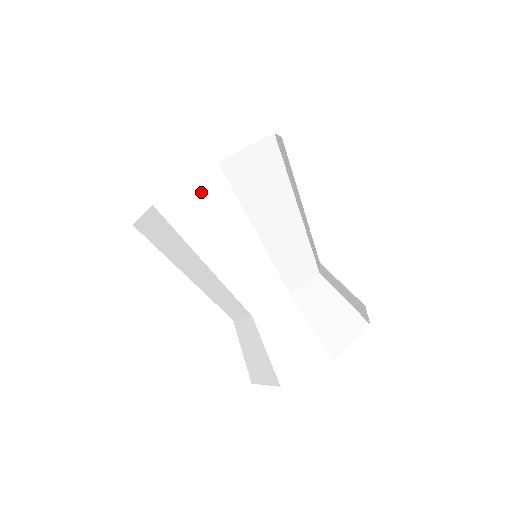
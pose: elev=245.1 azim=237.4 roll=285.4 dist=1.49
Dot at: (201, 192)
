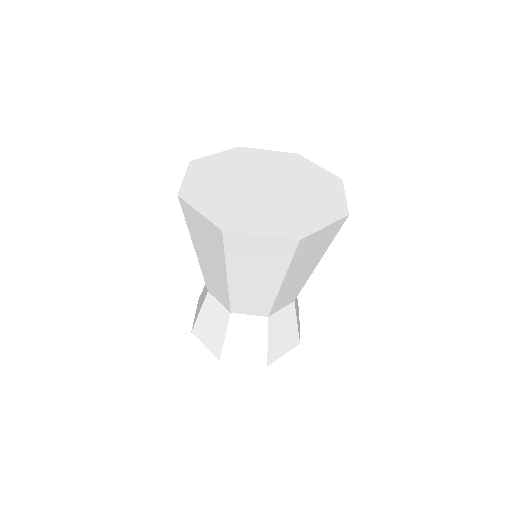
Dot at: (268, 246)
